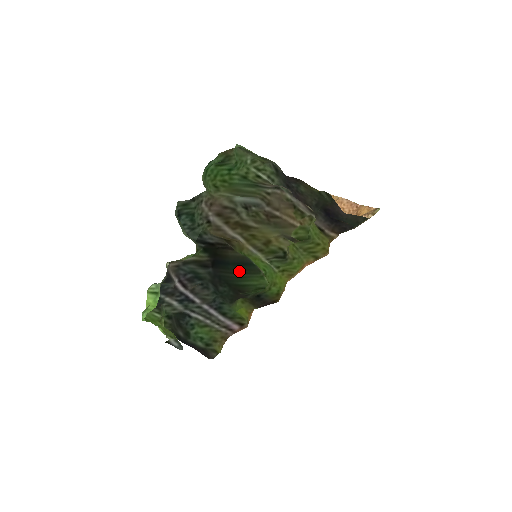
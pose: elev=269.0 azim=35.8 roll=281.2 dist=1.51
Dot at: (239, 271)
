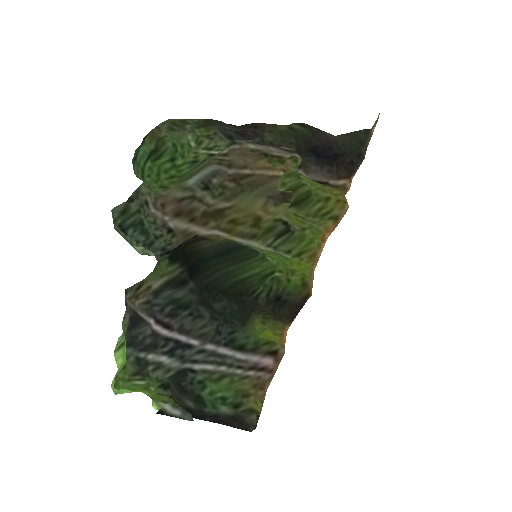
Dot at: (227, 263)
